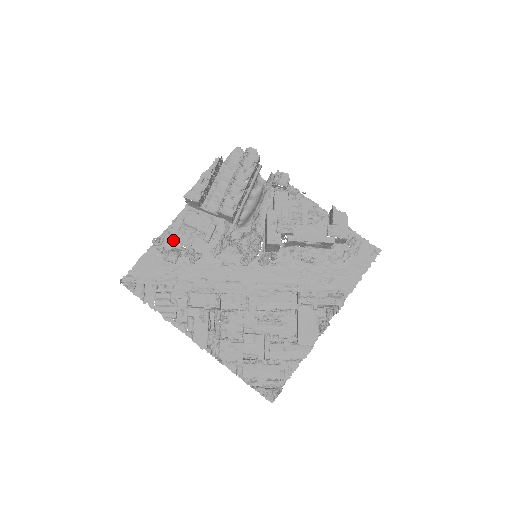
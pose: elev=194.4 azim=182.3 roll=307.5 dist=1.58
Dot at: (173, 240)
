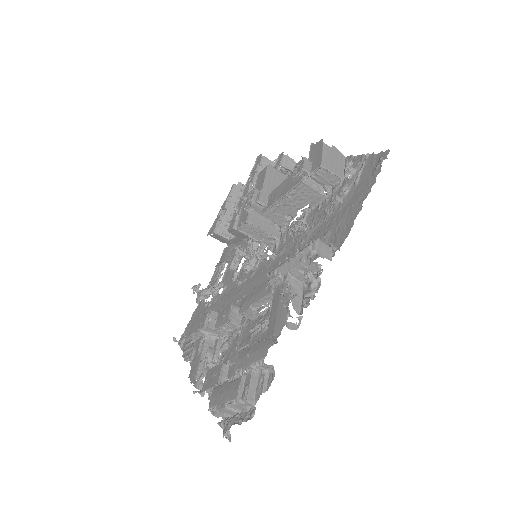
Dot at: occluded
